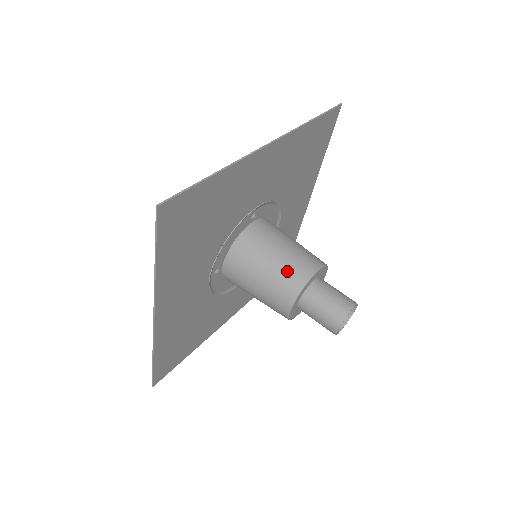
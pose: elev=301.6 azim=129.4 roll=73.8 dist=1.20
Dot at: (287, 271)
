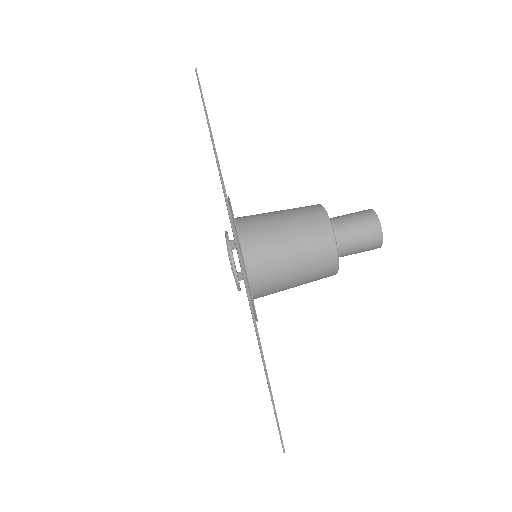
Dot at: (309, 235)
